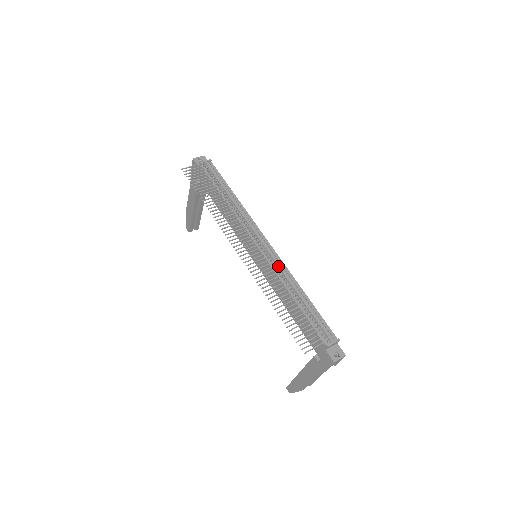
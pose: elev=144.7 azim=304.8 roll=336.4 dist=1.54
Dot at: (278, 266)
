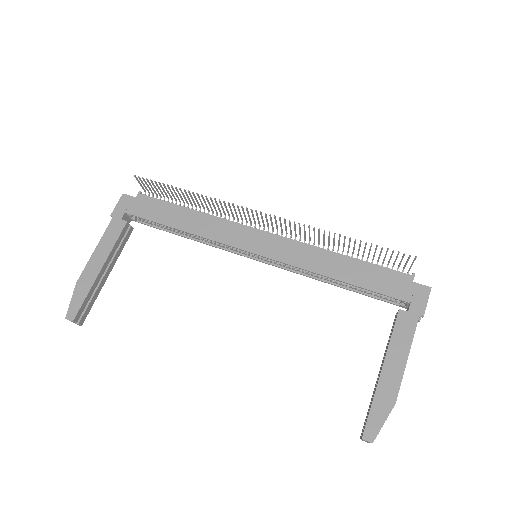
Dot at: occluded
